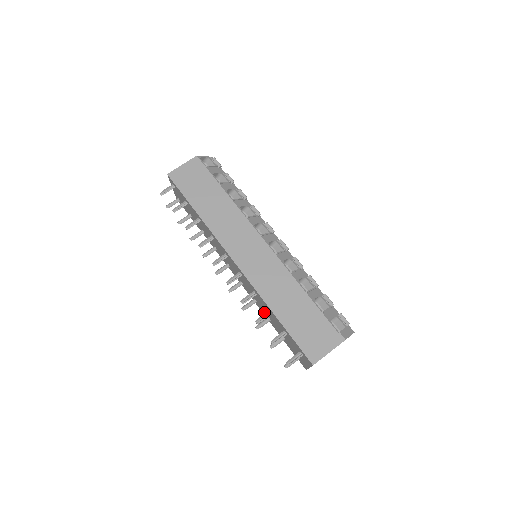
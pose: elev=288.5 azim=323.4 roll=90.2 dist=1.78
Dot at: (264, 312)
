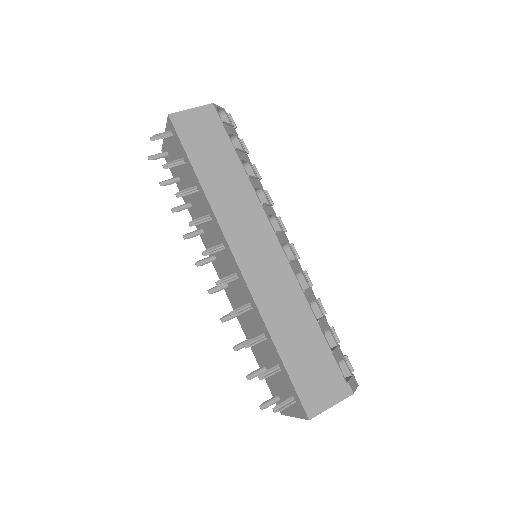
Dot at: (247, 330)
